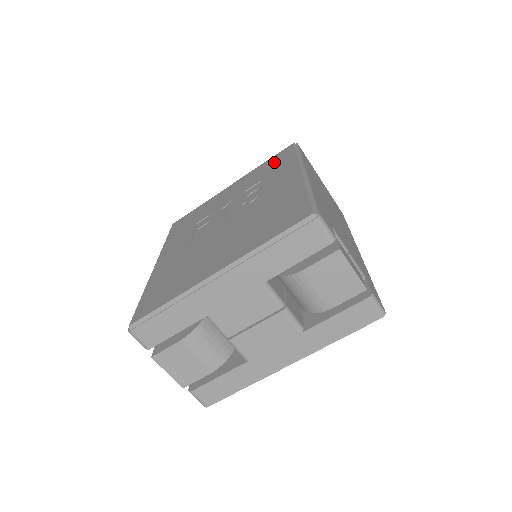
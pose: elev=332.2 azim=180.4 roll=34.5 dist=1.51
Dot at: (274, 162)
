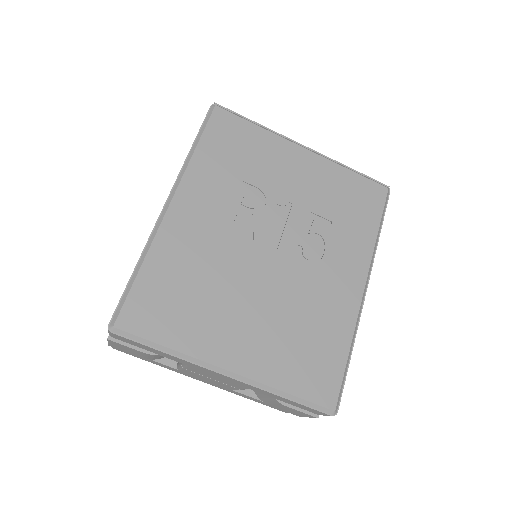
Dot at: (358, 199)
